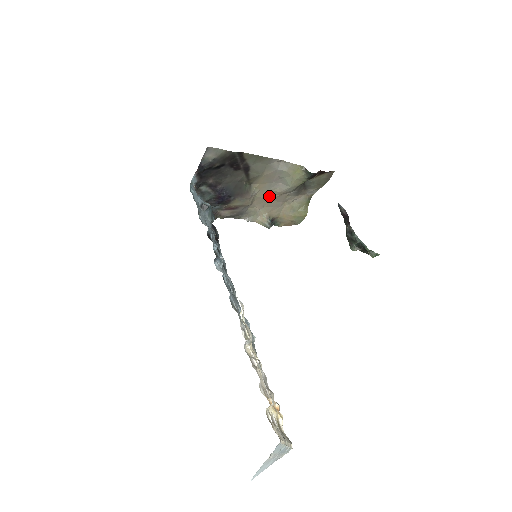
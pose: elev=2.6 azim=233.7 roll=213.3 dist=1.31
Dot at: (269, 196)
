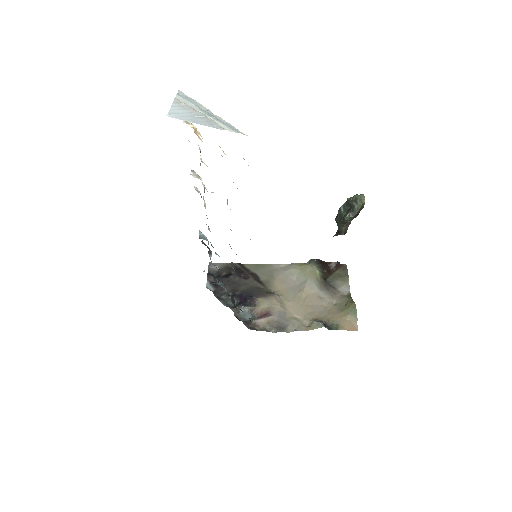
Dot at: (299, 300)
